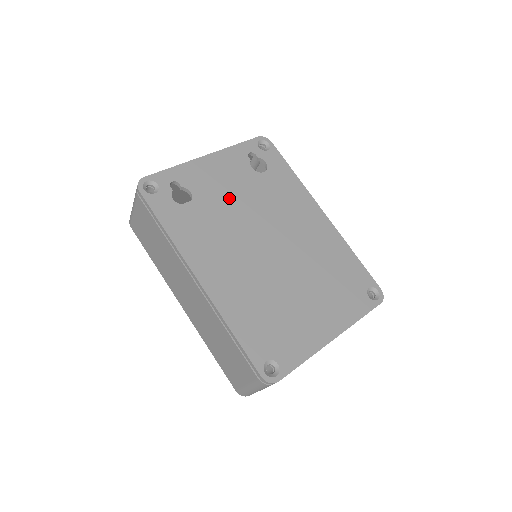
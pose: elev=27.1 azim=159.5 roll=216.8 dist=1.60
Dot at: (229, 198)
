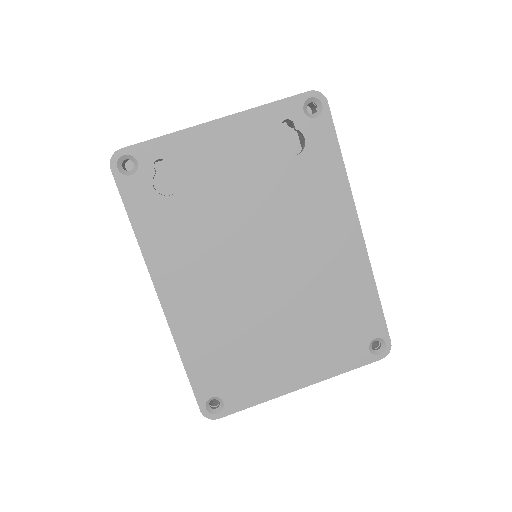
Dot at: (231, 192)
